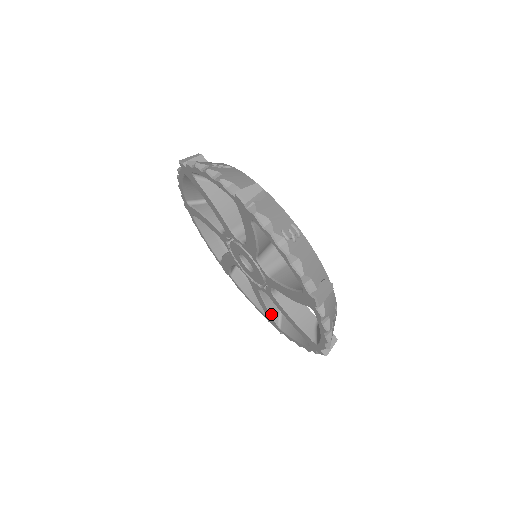
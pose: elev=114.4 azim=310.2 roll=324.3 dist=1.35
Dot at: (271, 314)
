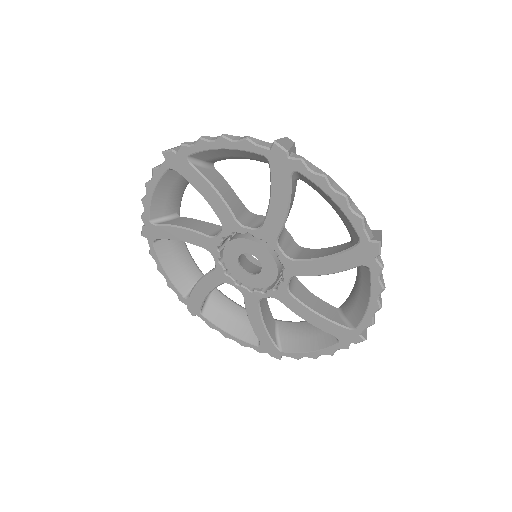
Dot at: (269, 334)
